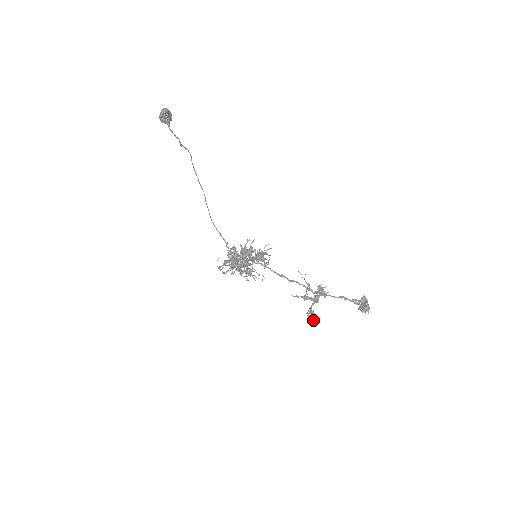
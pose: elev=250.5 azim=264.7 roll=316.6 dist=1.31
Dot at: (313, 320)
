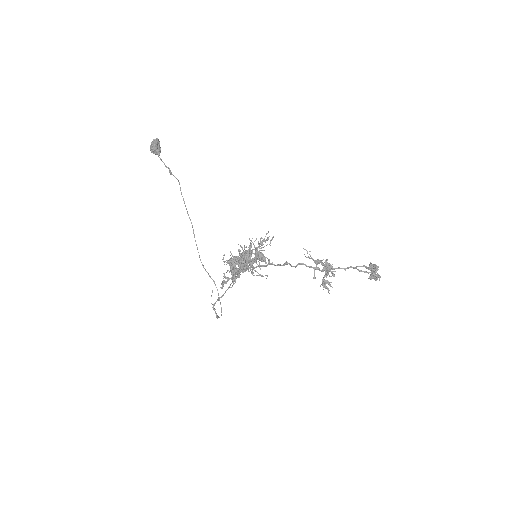
Dot at: occluded
